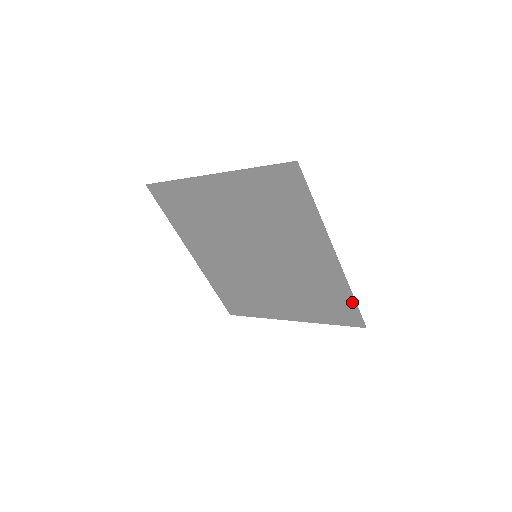
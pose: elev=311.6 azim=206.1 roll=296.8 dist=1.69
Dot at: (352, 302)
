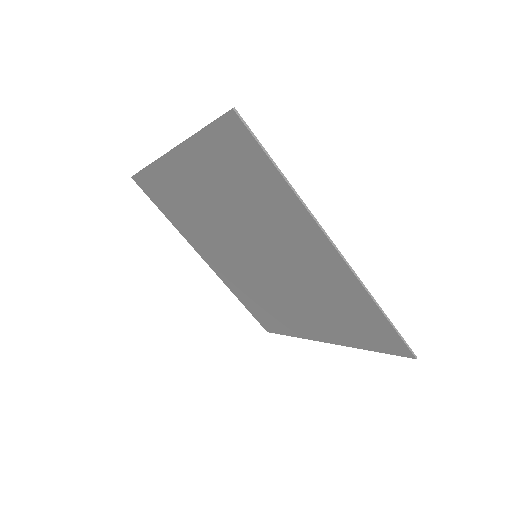
Dot at: (384, 320)
